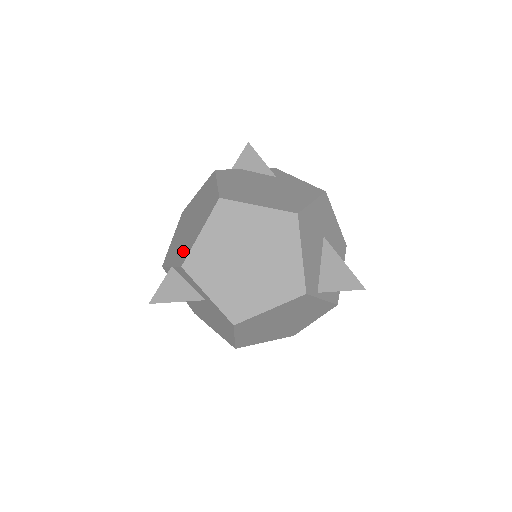
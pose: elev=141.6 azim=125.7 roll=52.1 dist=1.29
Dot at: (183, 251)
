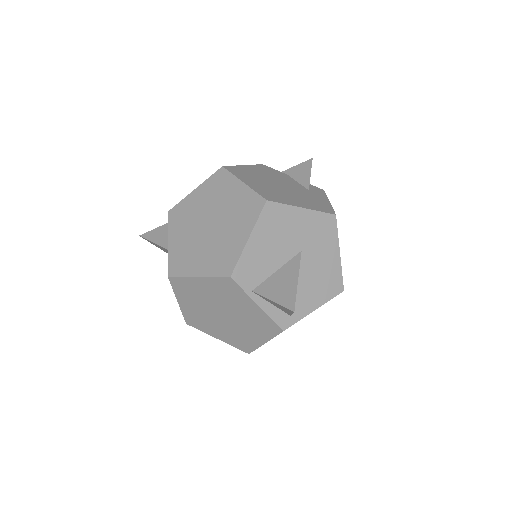
Dot at: occluded
